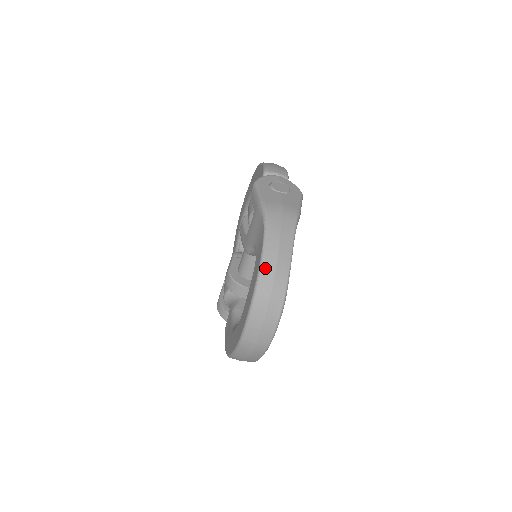
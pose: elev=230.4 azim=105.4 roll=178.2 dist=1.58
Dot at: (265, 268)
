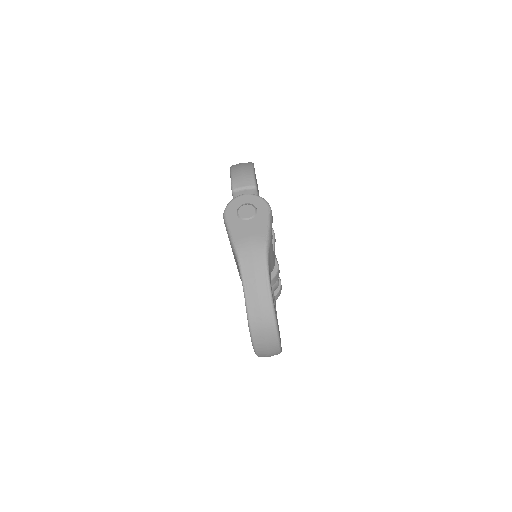
Dot at: (250, 306)
